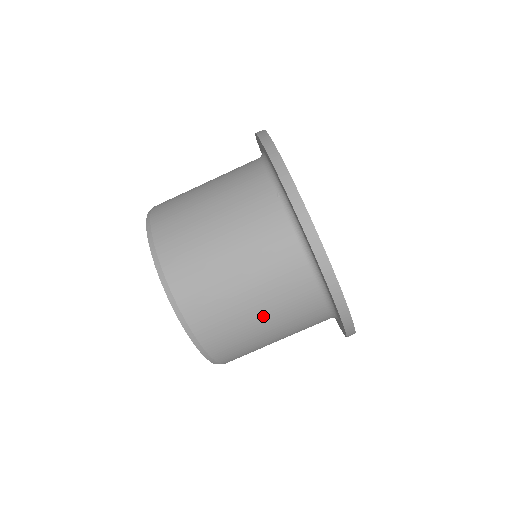
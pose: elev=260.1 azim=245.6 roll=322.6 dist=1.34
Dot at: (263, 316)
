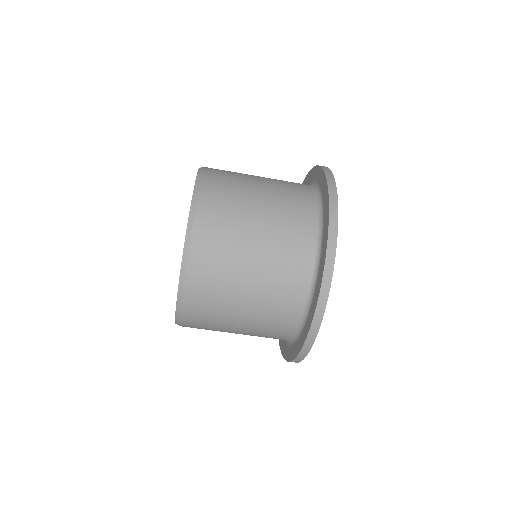
Dot at: occluded
